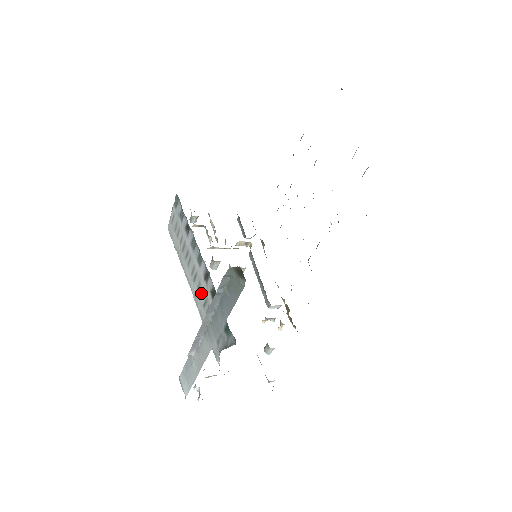
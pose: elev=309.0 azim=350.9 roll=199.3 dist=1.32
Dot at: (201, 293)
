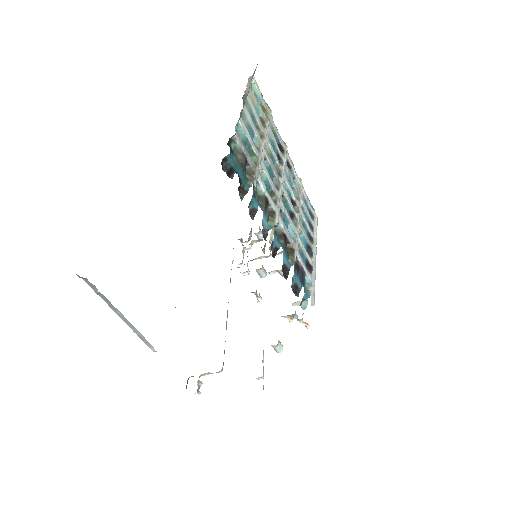
Dot at: occluded
